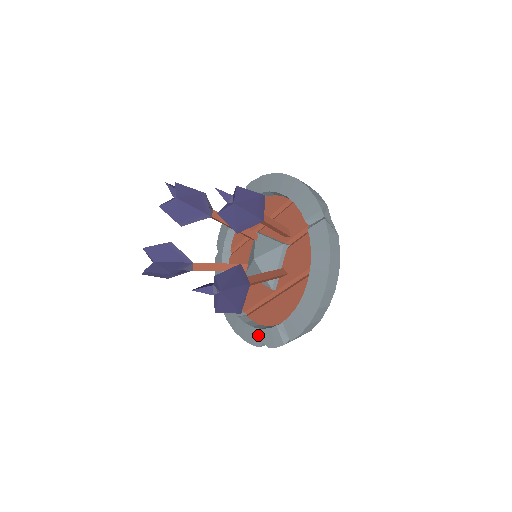
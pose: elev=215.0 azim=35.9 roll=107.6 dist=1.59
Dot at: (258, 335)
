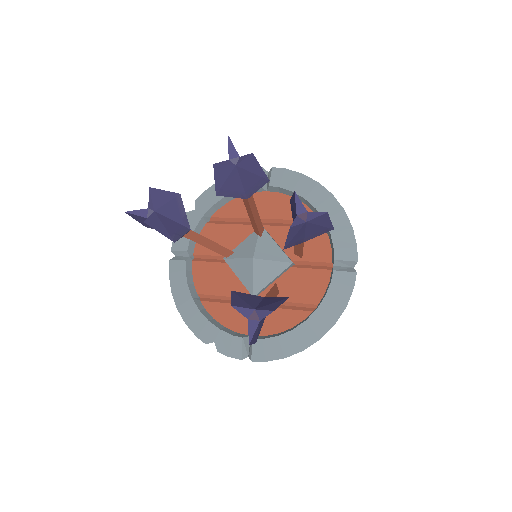
Dot at: (211, 332)
